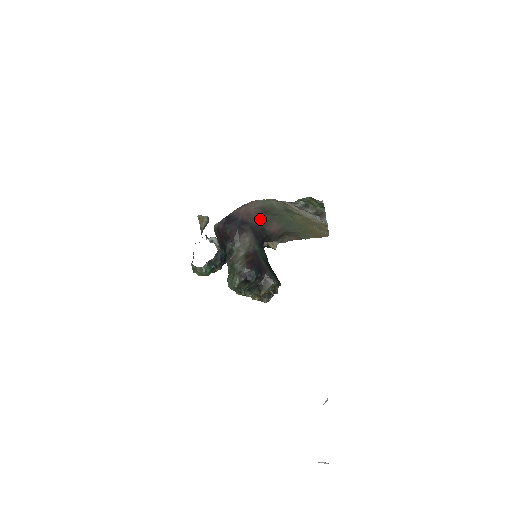
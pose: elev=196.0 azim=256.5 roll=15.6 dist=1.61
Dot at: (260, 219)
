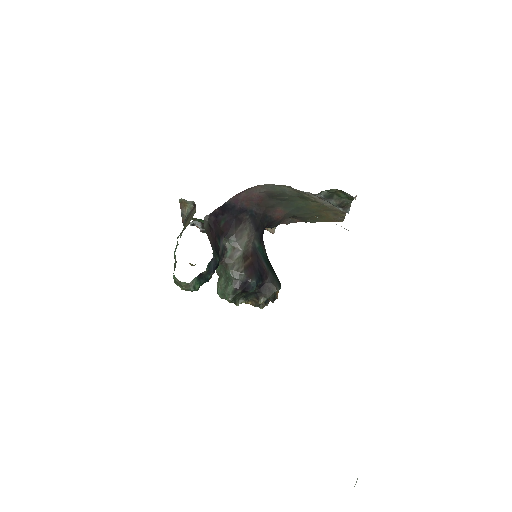
Dot at: (263, 204)
